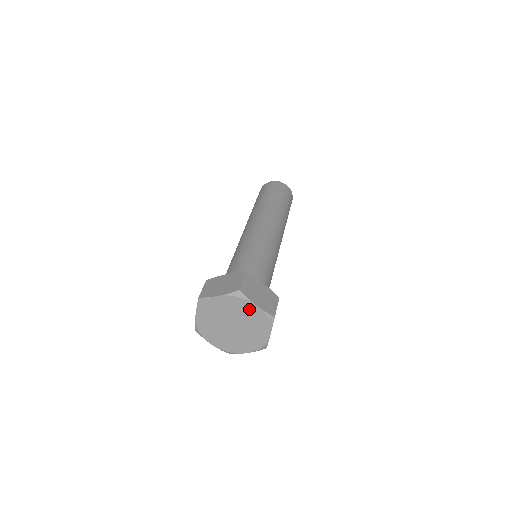
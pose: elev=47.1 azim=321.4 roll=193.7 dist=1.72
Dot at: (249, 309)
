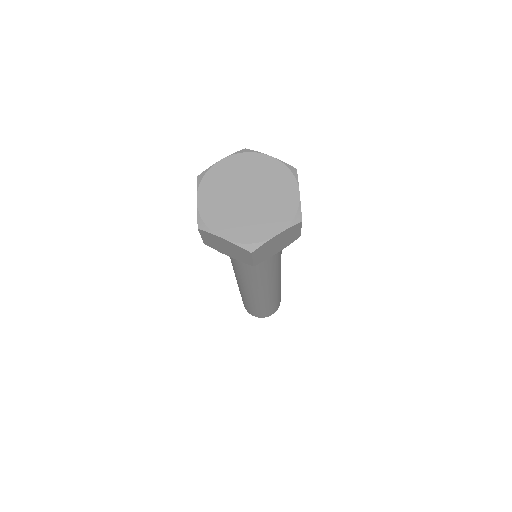
Dot at: (287, 190)
